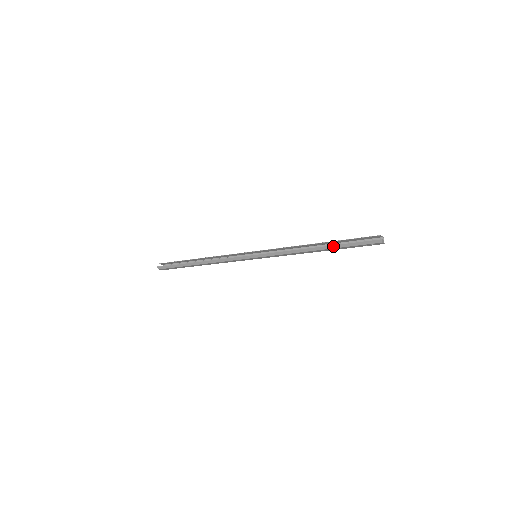
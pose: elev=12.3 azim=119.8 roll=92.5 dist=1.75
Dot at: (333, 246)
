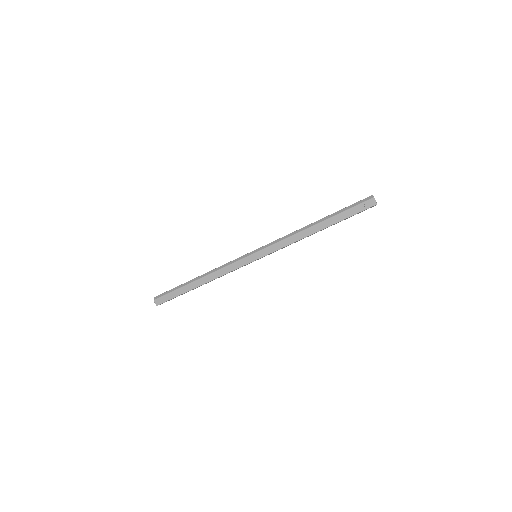
Dot at: (330, 216)
